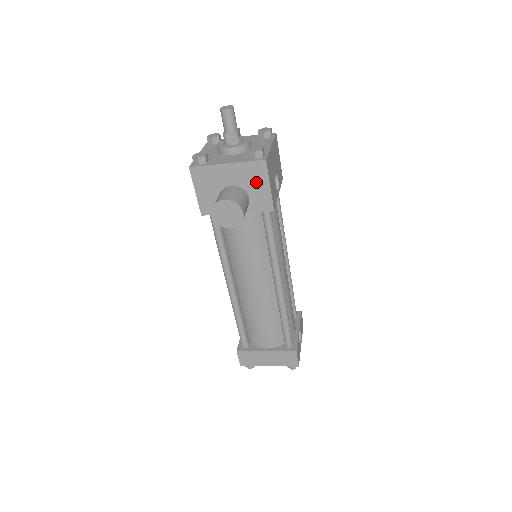
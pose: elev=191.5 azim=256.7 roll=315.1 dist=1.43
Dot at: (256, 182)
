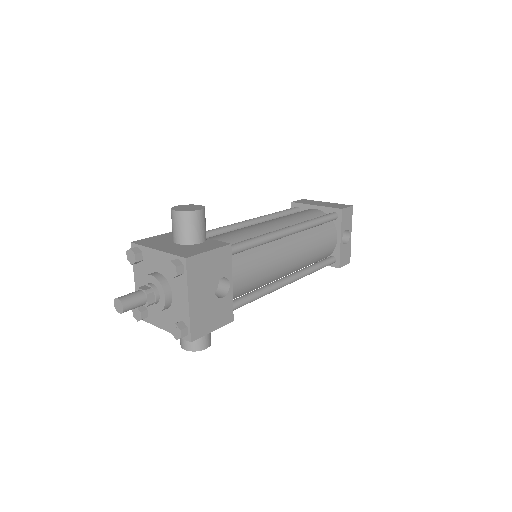
Dot at: occluded
